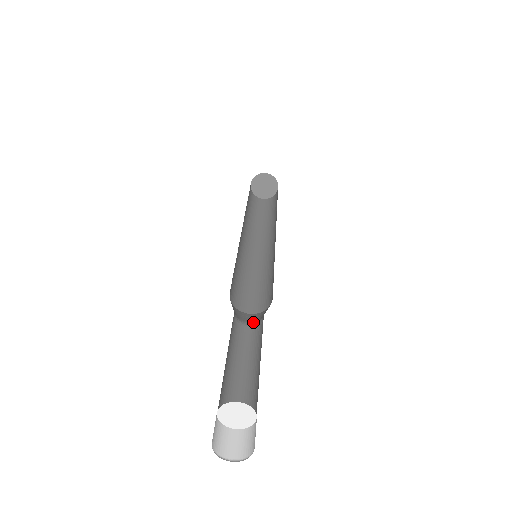
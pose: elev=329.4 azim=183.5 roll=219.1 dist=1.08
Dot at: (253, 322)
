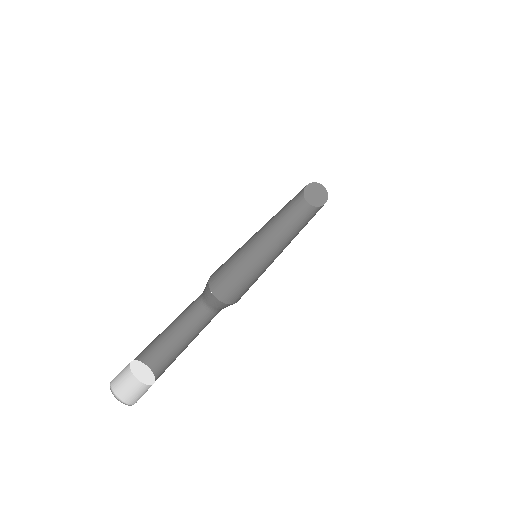
Dot at: (220, 310)
